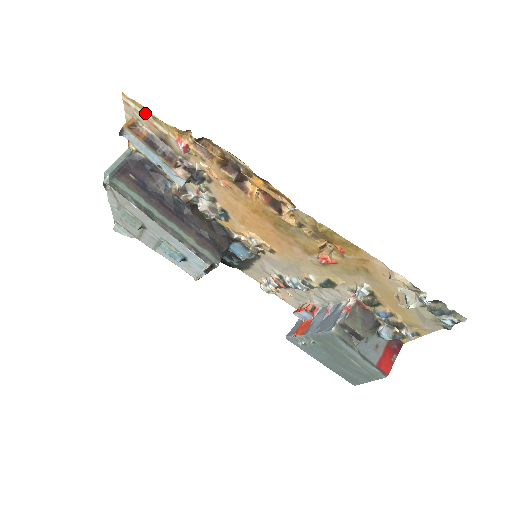
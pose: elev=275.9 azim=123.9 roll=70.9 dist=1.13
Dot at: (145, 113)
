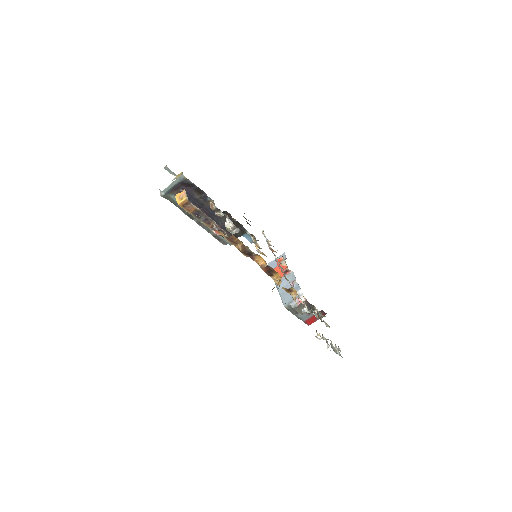
Dot at: occluded
